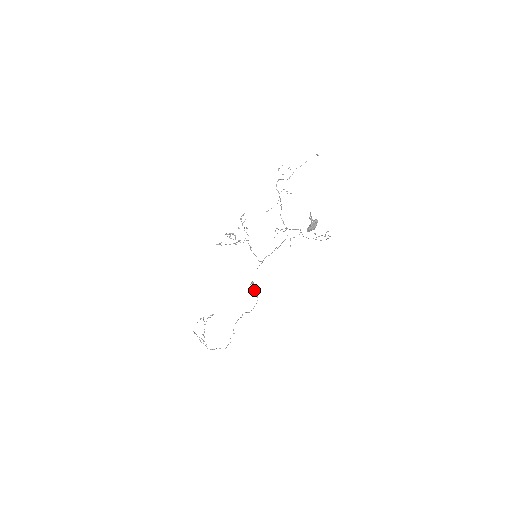
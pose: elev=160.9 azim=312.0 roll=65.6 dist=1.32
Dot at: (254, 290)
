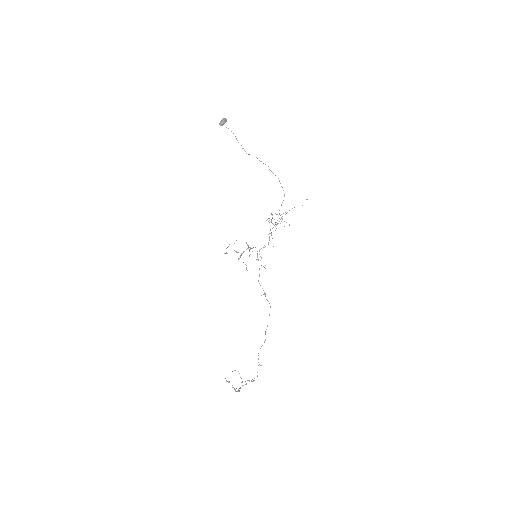
Dot at: occluded
